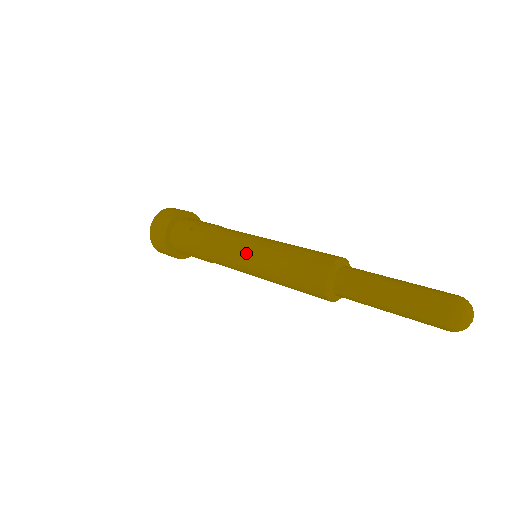
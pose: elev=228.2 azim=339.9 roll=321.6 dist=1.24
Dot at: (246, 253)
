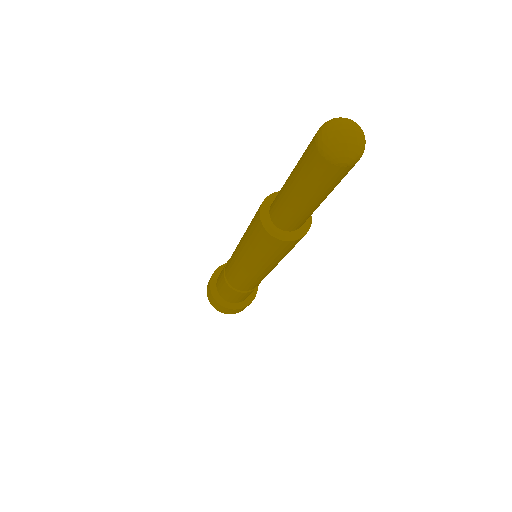
Dot at: occluded
